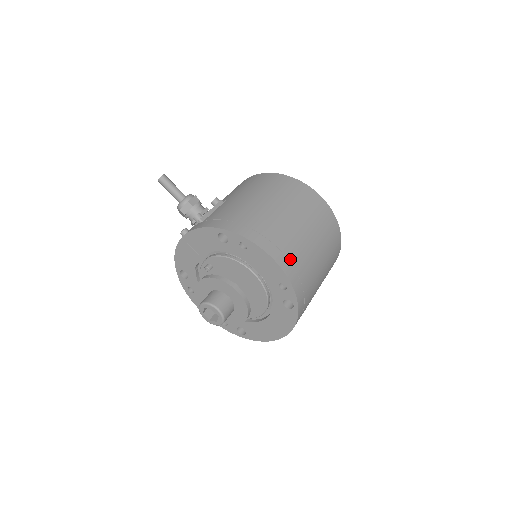
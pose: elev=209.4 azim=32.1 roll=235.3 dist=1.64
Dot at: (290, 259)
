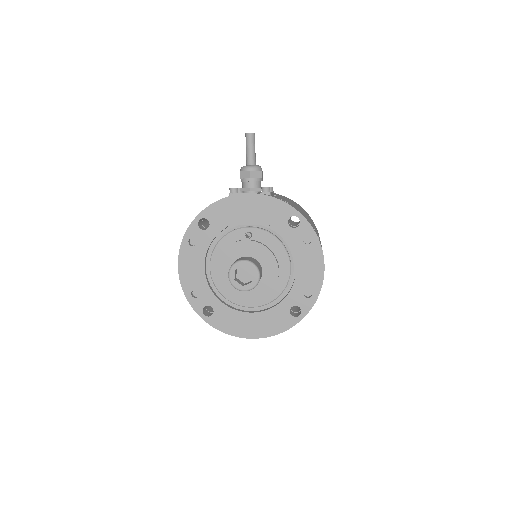
Dot at: occluded
